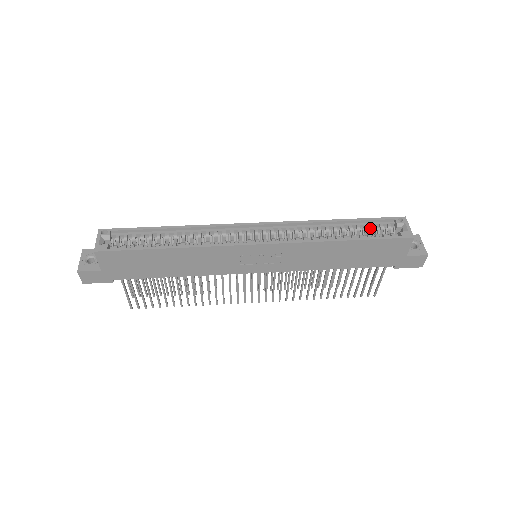
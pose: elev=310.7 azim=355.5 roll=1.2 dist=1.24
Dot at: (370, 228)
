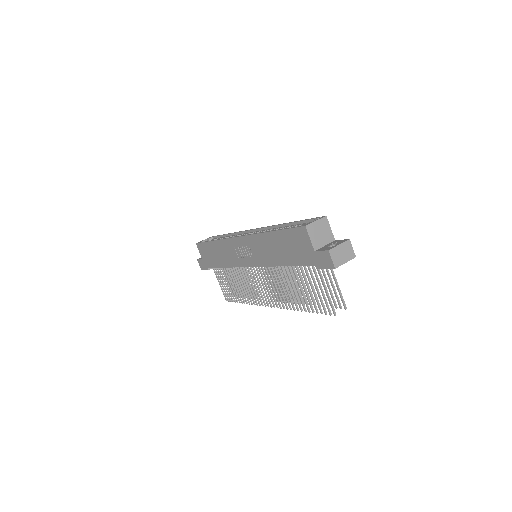
Dot at: occluded
